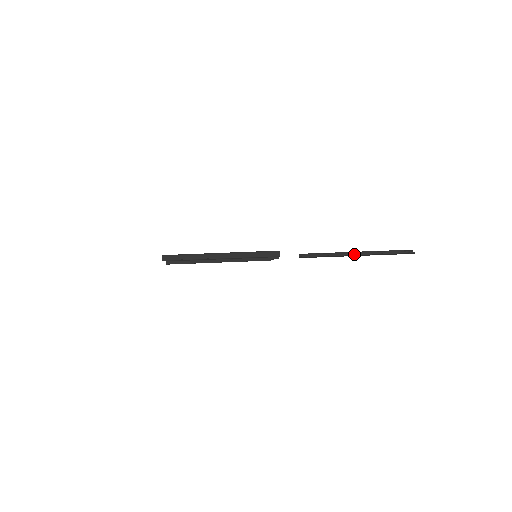
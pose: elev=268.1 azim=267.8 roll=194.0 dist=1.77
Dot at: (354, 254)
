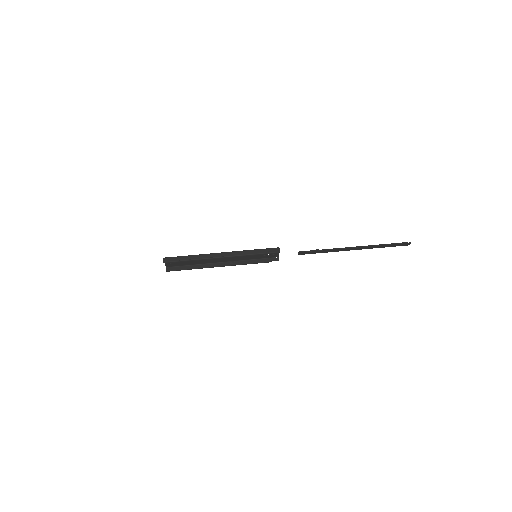
Dot at: (352, 249)
